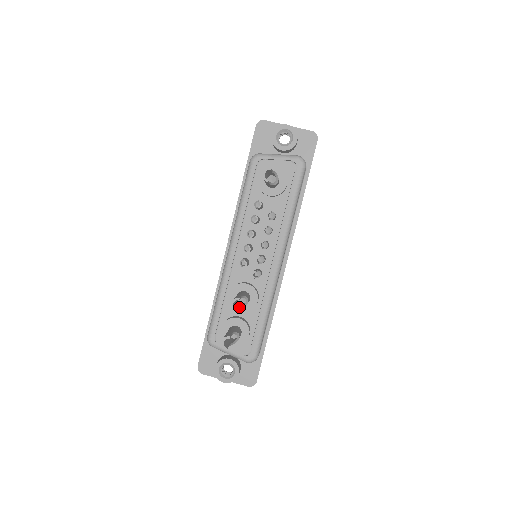
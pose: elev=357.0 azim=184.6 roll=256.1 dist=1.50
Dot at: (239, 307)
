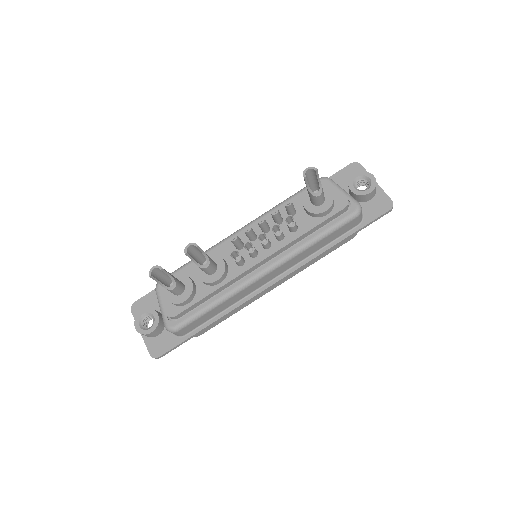
Dot at: (195, 260)
